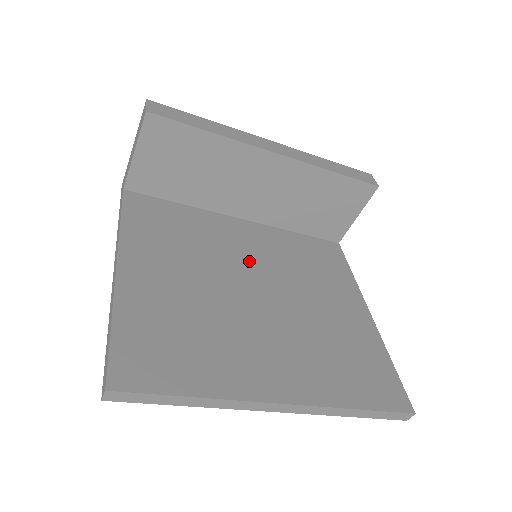
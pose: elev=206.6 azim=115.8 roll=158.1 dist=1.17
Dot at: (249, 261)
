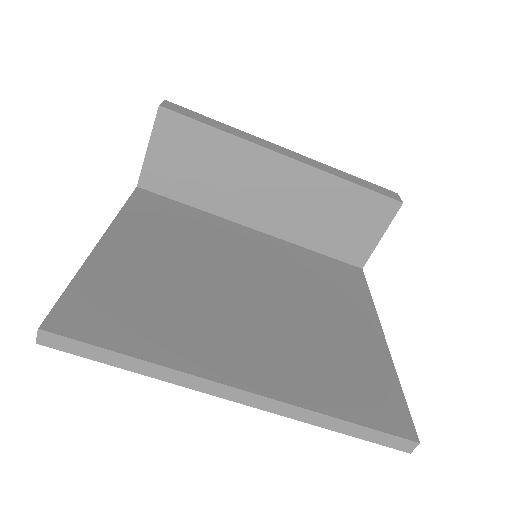
Dot at: (249, 262)
